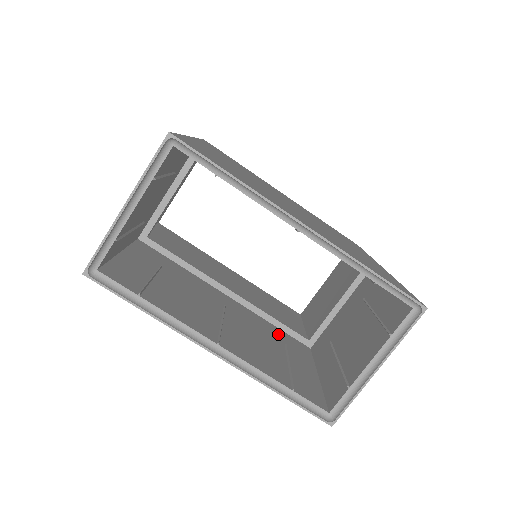
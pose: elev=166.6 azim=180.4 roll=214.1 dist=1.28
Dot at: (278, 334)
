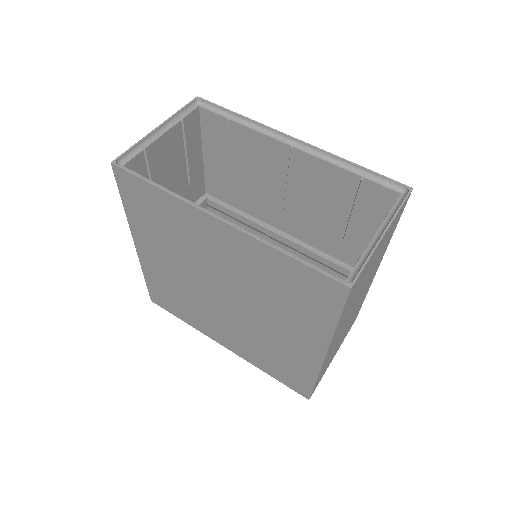
Dot at: occluded
